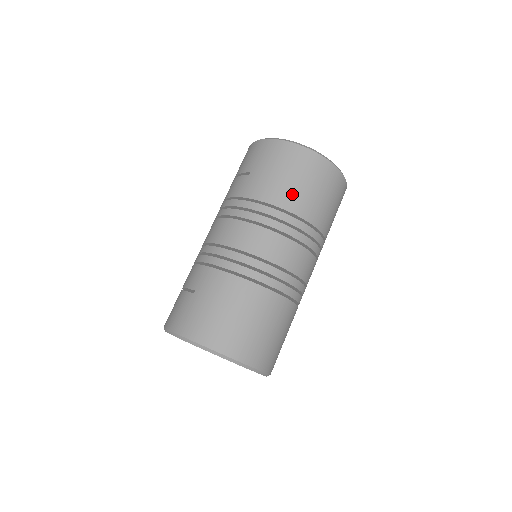
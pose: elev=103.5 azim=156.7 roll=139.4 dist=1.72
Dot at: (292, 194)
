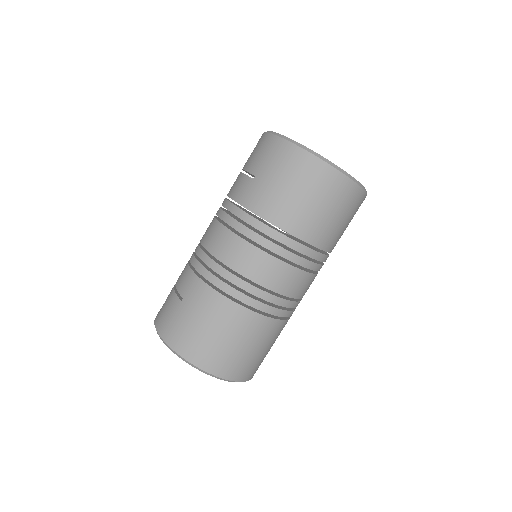
Dot at: (295, 213)
